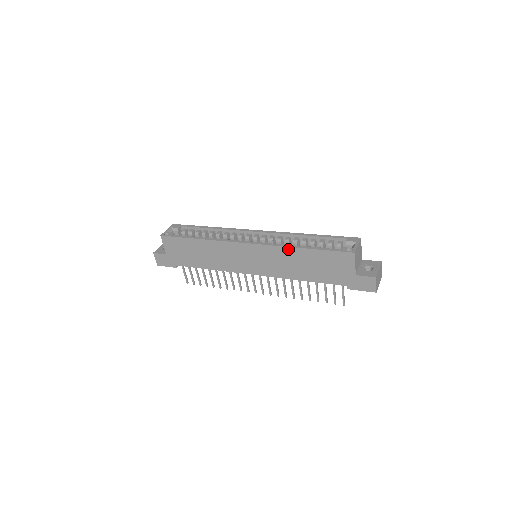
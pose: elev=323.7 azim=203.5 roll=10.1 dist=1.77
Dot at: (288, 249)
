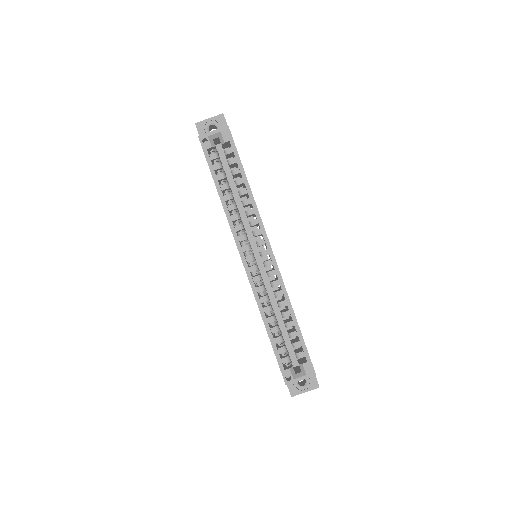
Dot at: (260, 311)
